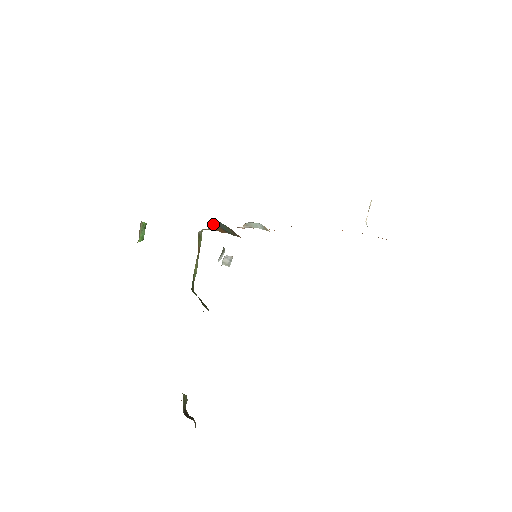
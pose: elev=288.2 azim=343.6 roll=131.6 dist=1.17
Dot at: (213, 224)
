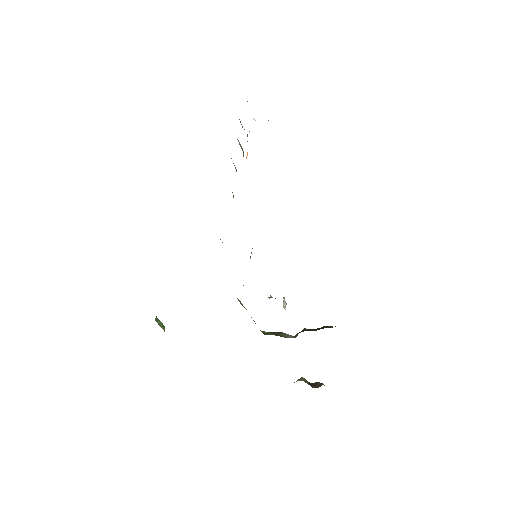
Dot at: occluded
